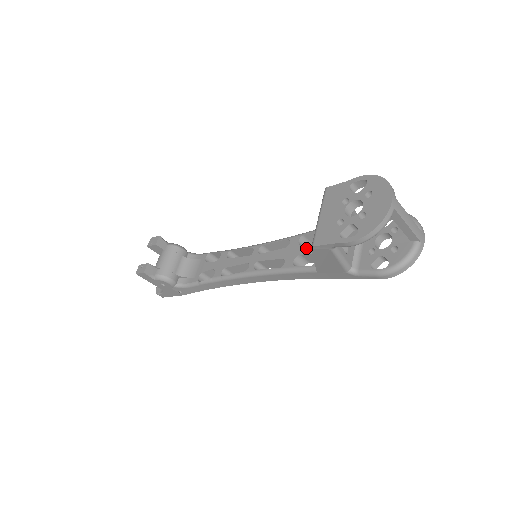
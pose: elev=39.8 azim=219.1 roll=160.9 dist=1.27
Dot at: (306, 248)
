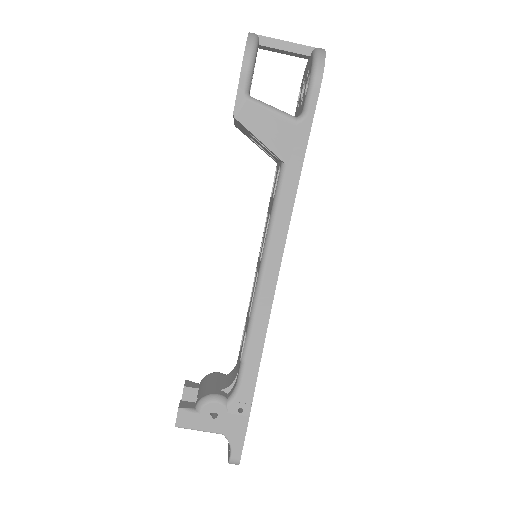
Dot at: (274, 184)
